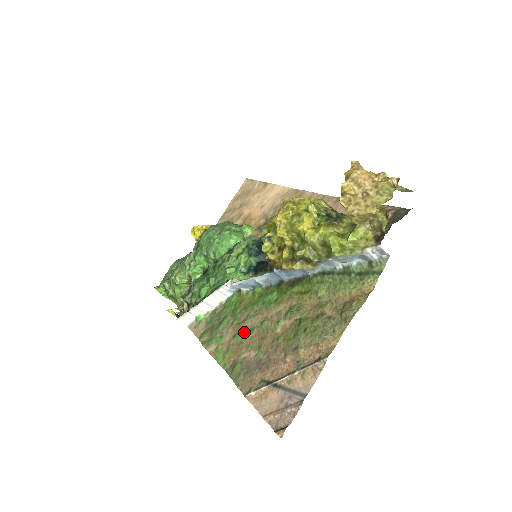
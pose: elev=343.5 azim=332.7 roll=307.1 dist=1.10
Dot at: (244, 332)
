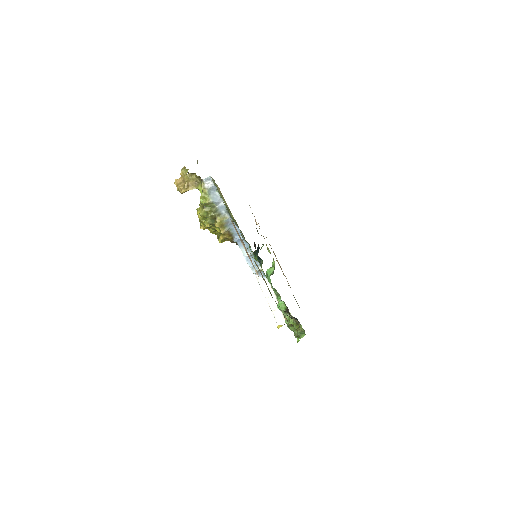
Dot at: occluded
